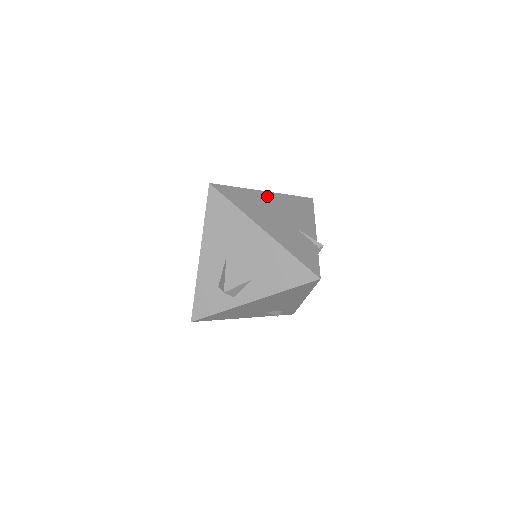
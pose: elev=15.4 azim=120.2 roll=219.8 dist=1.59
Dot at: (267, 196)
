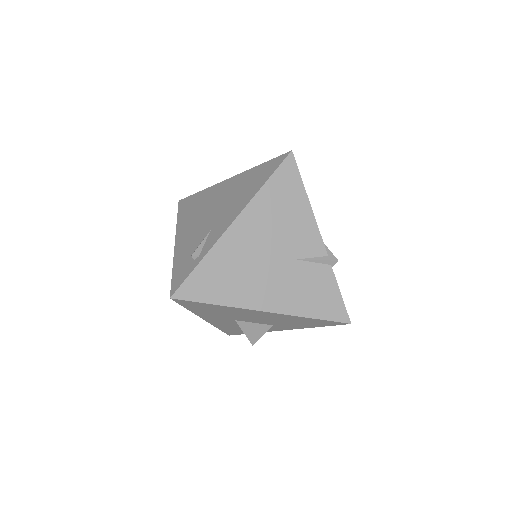
Dot at: (239, 232)
